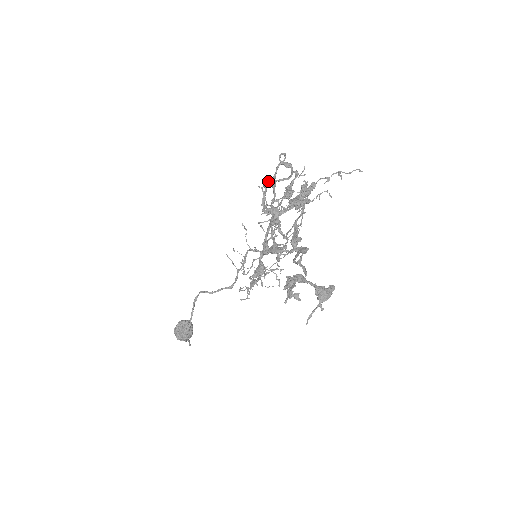
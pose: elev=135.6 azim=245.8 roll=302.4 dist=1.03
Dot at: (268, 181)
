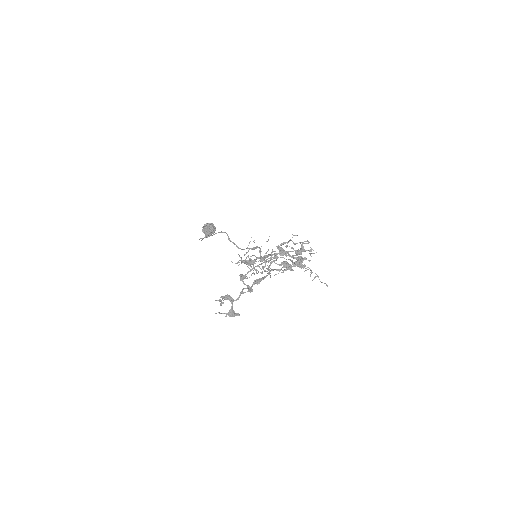
Dot at: (292, 241)
